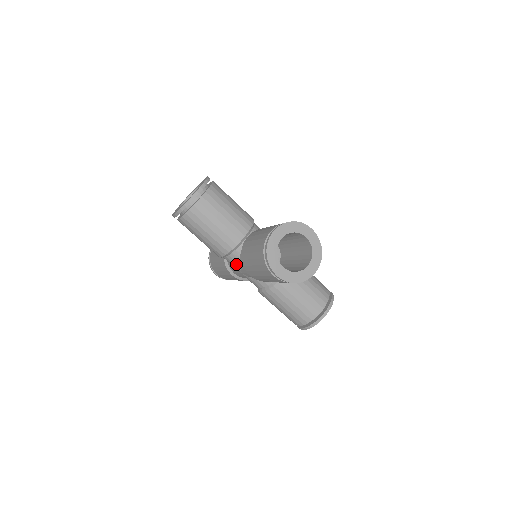
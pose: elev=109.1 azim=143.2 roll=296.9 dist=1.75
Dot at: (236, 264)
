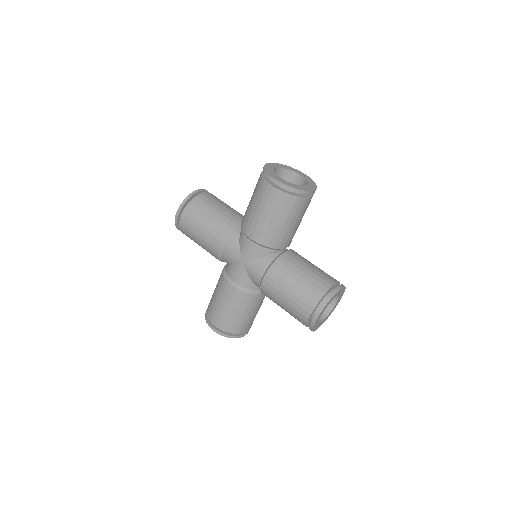
Dot at: (236, 248)
